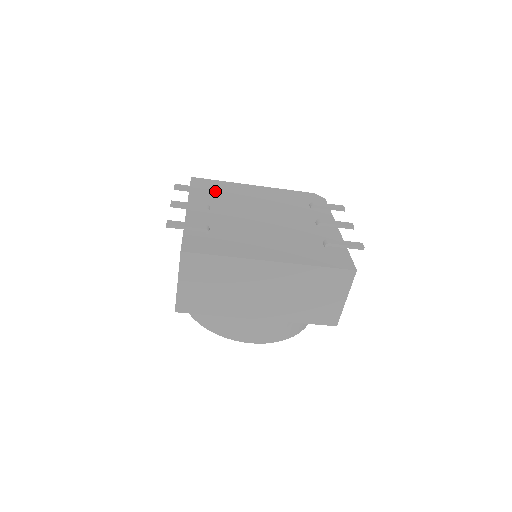
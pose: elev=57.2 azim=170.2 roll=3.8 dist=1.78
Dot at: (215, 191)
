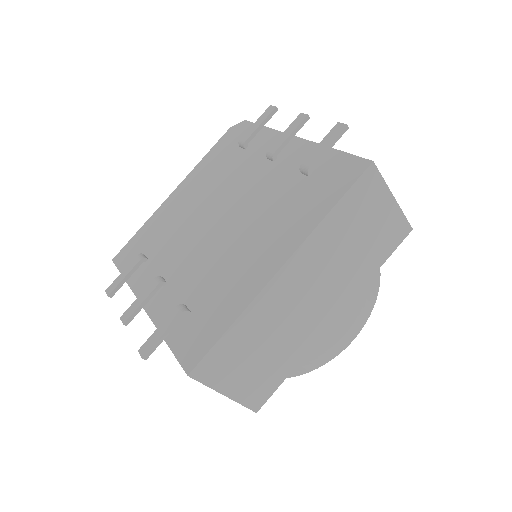
Dot at: (146, 248)
